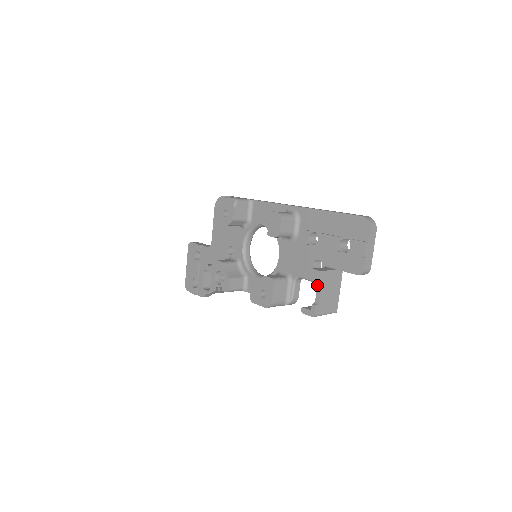
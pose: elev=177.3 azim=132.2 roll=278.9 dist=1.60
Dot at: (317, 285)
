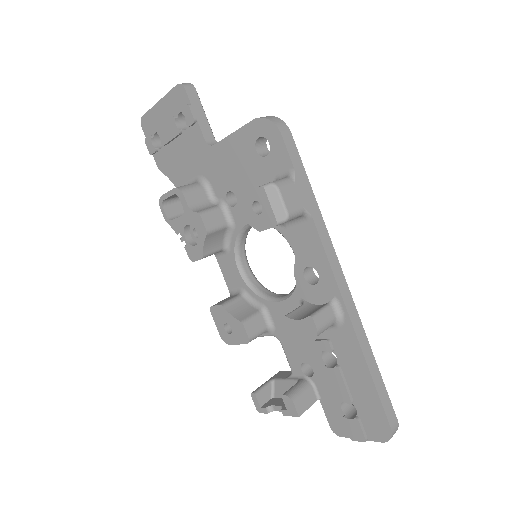
Dot at: (285, 414)
